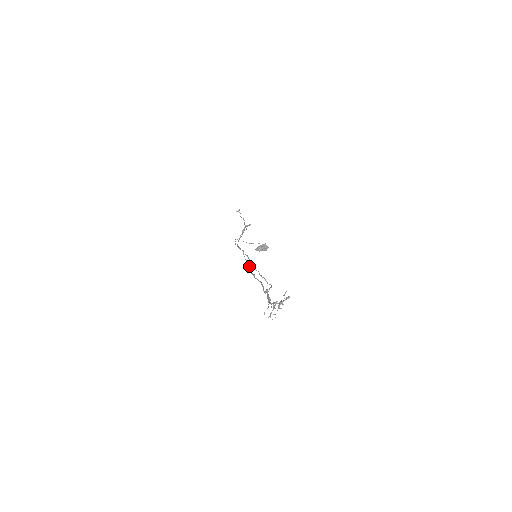
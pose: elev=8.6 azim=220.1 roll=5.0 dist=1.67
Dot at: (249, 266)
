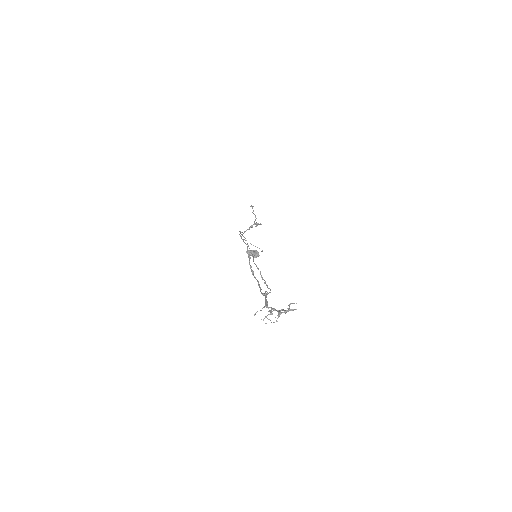
Dot at: occluded
